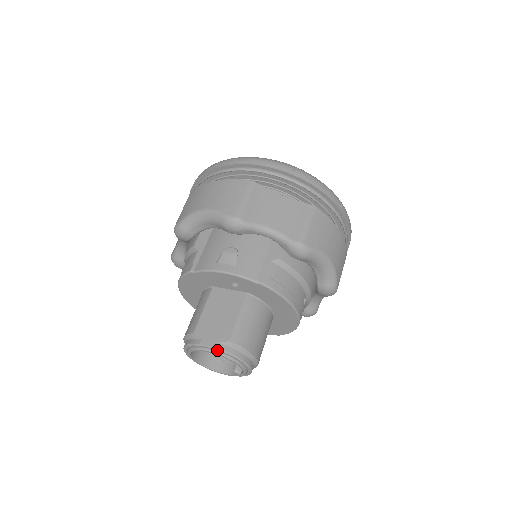
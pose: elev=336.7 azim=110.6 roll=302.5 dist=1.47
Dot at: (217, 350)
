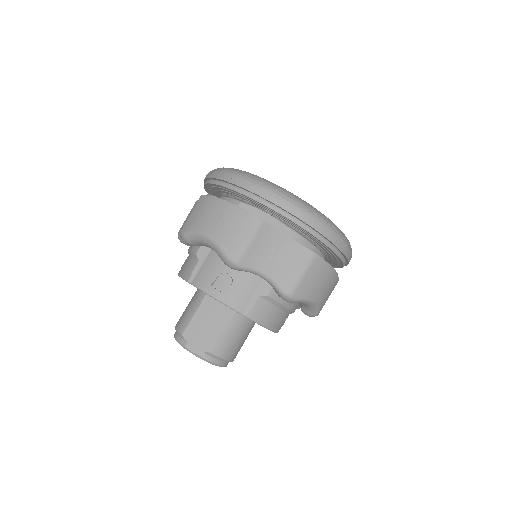
Dot at: (199, 356)
